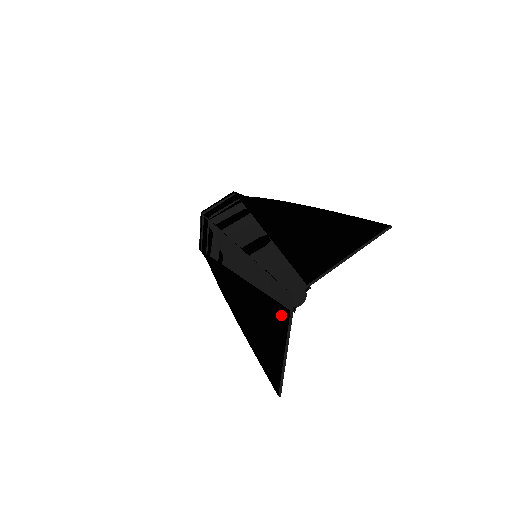
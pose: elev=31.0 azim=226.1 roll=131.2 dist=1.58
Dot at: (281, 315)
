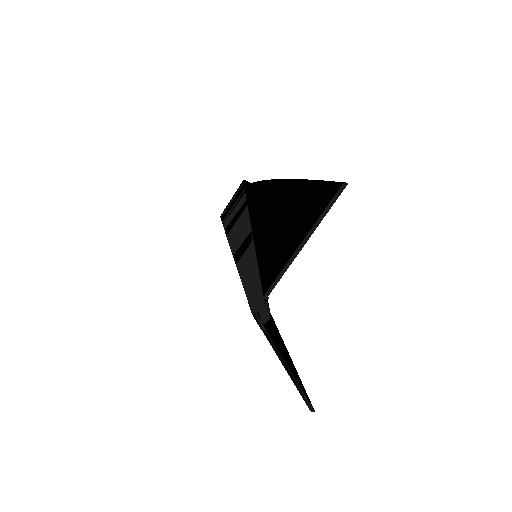
Dot at: (264, 331)
